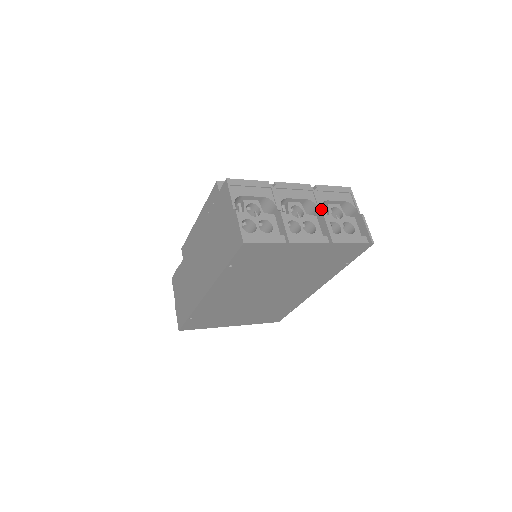
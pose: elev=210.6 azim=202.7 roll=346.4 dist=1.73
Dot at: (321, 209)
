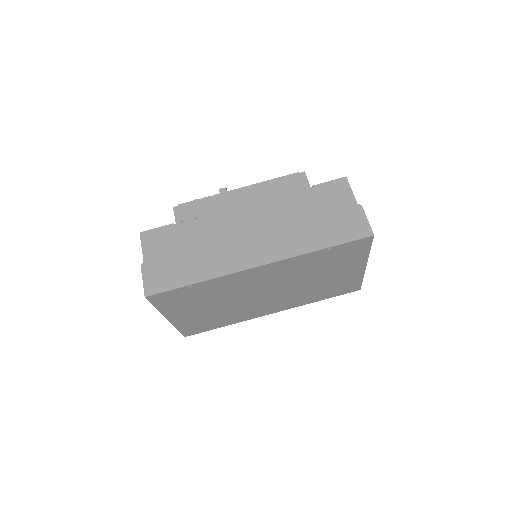
Dot at: occluded
